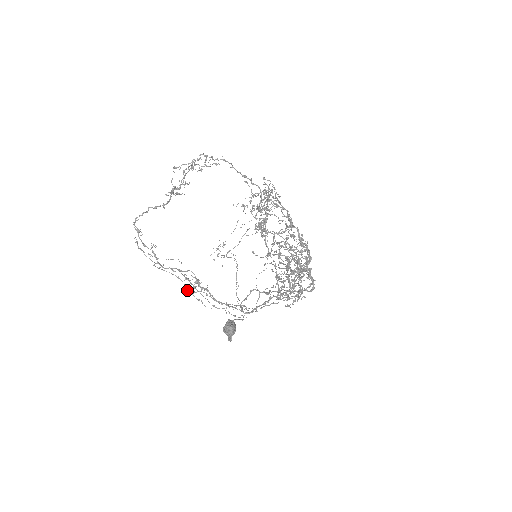
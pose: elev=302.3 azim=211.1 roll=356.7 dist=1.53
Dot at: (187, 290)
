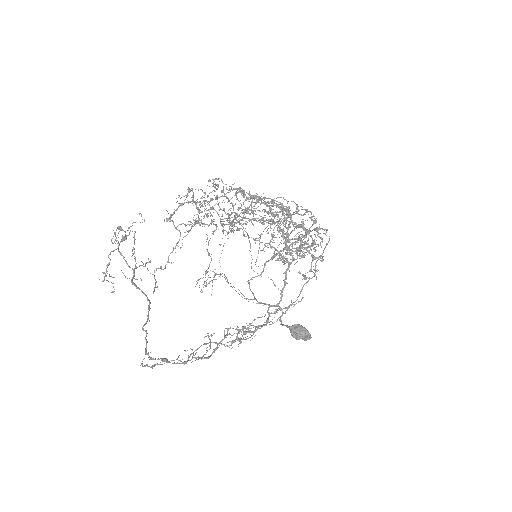
Dot at: (231, 345)
